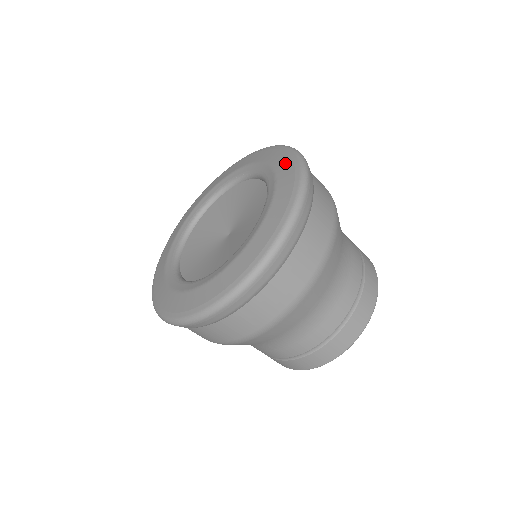
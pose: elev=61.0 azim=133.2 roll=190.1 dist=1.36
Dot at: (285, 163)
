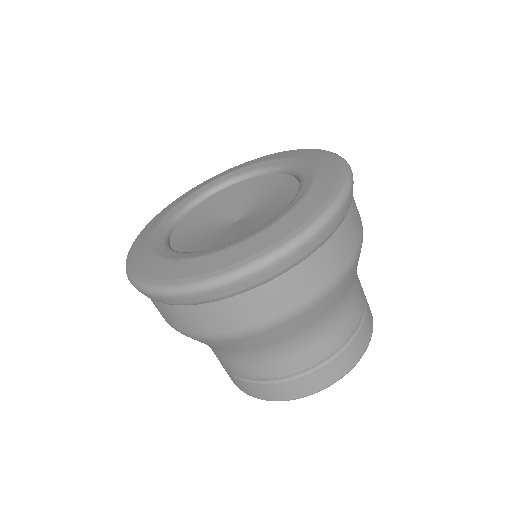
Dot at: (320, 156)
